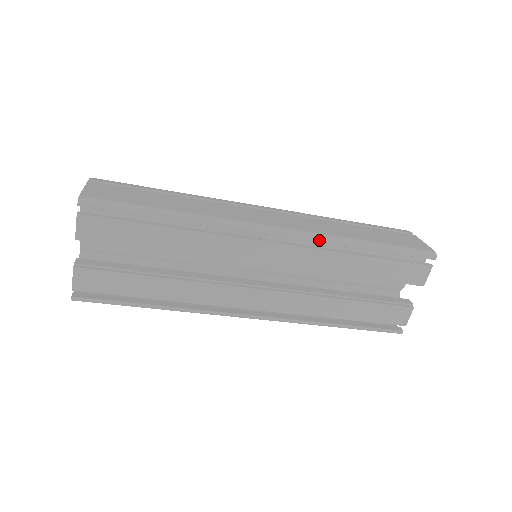
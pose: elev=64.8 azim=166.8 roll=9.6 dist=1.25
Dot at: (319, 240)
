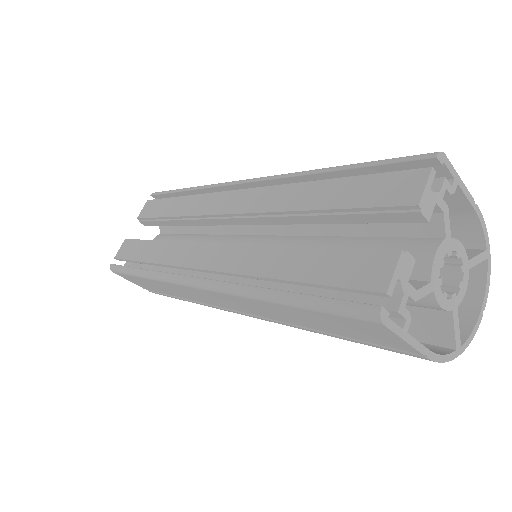
Dot at: (278, 176)
